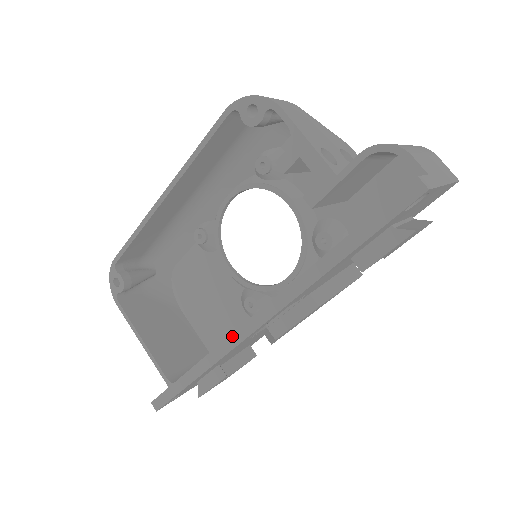
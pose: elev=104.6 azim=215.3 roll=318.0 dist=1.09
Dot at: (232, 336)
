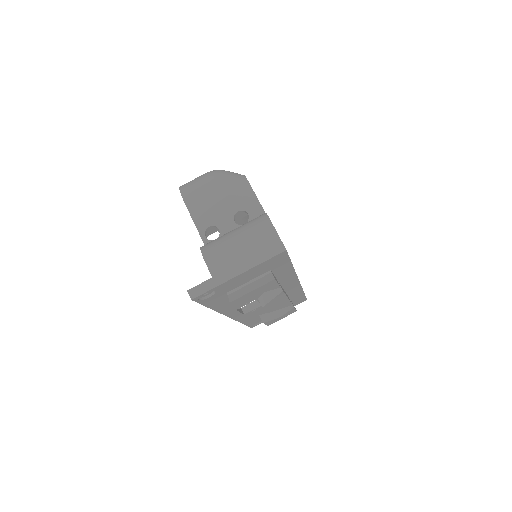
Dot at: occluded
